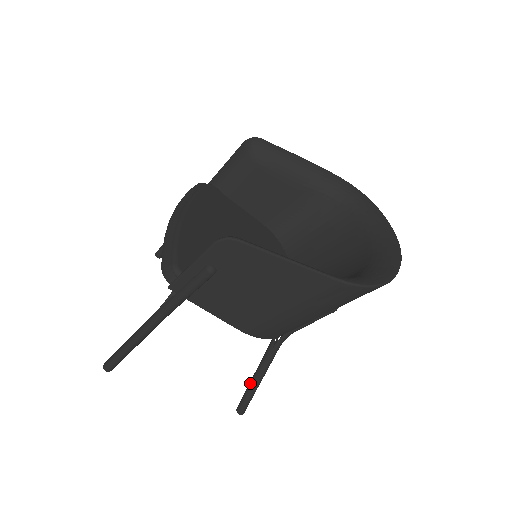
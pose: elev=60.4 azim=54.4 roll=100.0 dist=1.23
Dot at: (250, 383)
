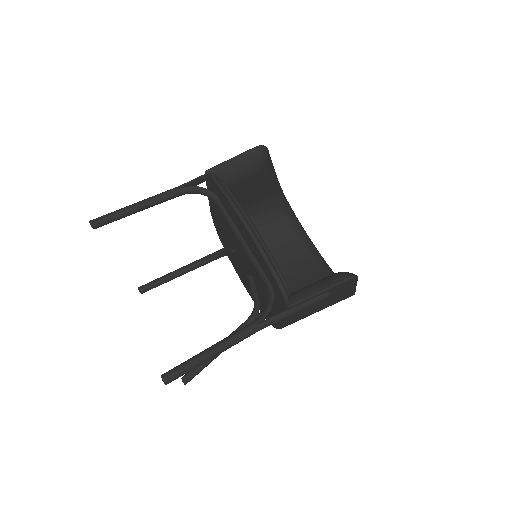
Dot at: occluded
